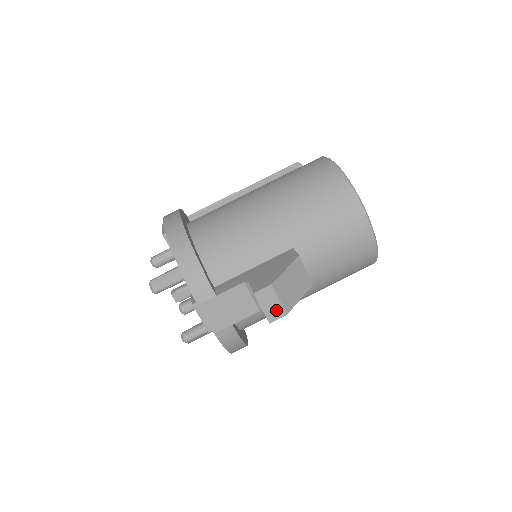
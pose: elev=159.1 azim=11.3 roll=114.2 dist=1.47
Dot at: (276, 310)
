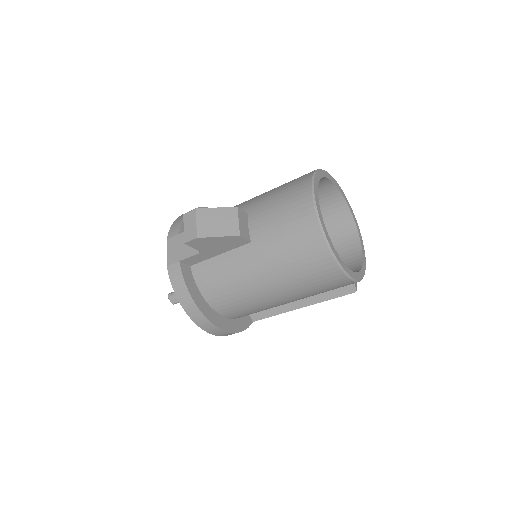
Dot at: (192, 232)
